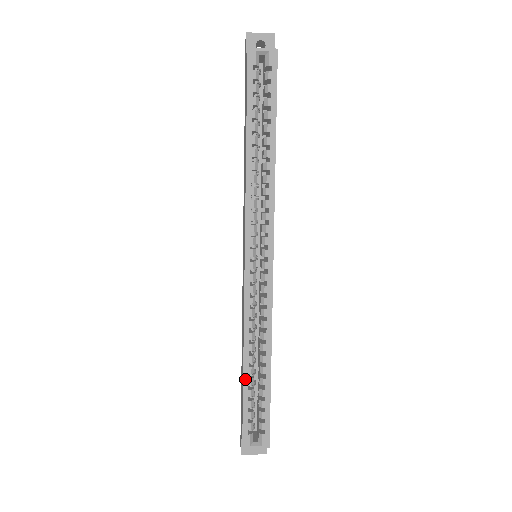
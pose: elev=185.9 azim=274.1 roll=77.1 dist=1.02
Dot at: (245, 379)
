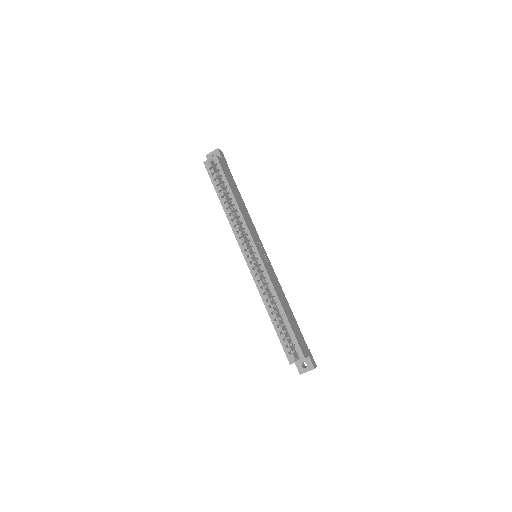
Dot at: (273, 323)
